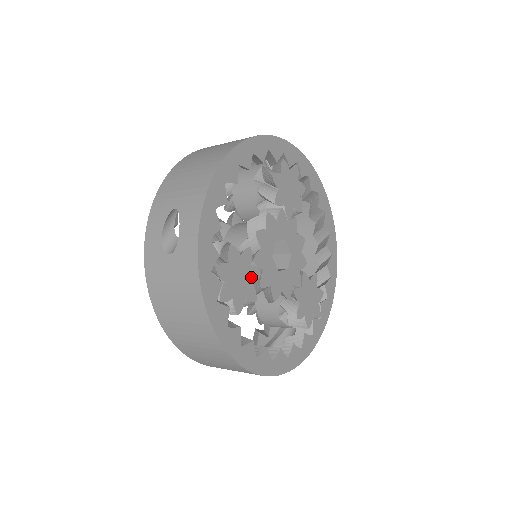
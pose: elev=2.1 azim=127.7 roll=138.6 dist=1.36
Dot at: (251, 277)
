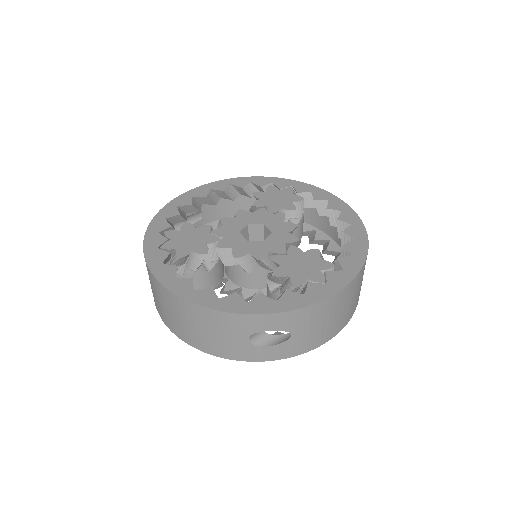
Dot at: (205, 240)
